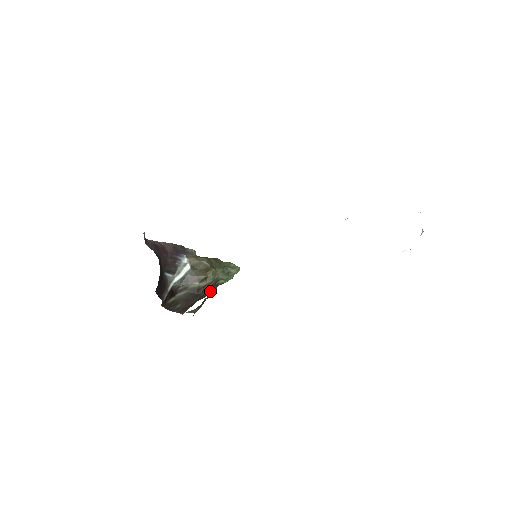
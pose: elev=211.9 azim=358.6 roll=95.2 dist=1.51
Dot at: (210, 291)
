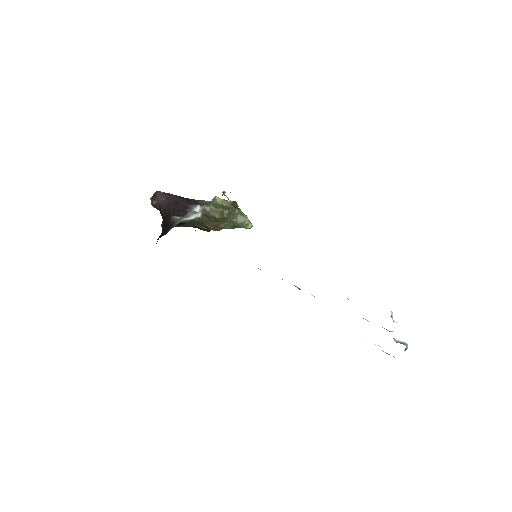
Dot at: occluded
